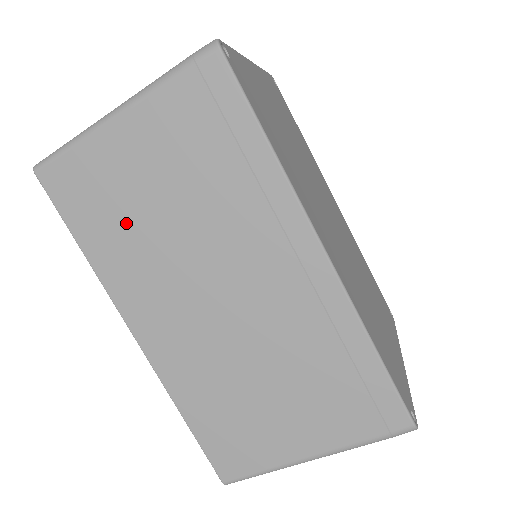
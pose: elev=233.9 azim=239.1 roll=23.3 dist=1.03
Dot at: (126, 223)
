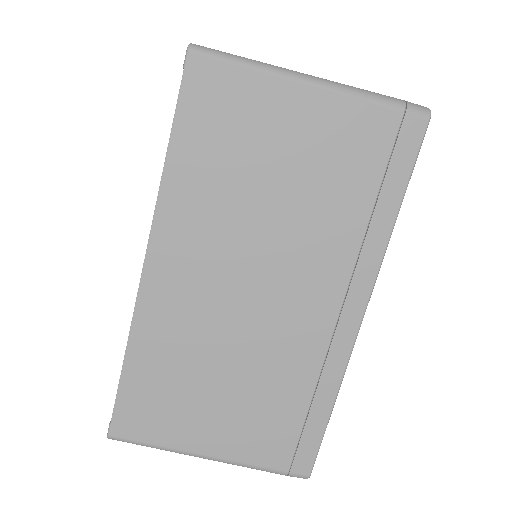
Dot at: (233, 169)
